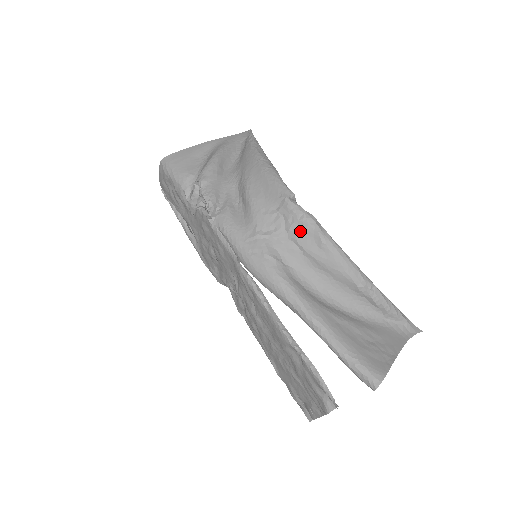
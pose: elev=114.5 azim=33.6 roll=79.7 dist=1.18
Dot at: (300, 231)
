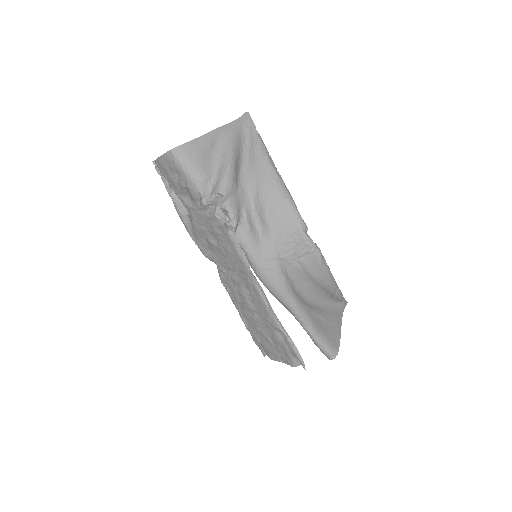
Dot at: (308, 258)
